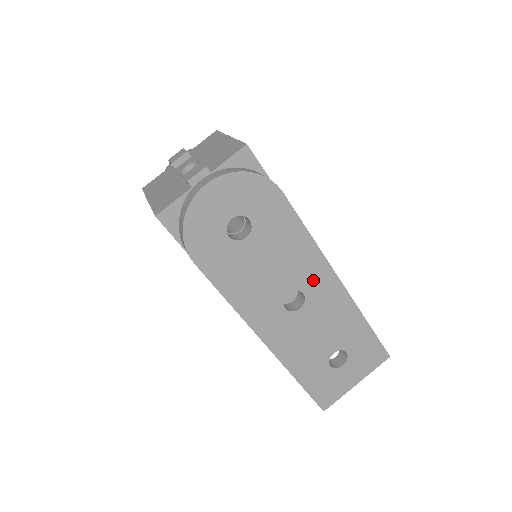
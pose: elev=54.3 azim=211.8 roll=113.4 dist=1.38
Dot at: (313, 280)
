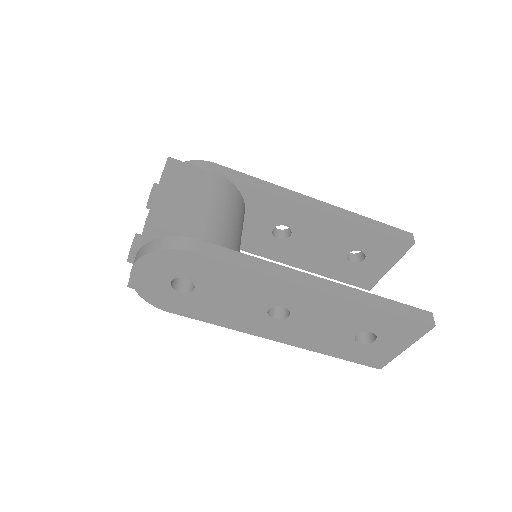
Dot at: (285, 296)
